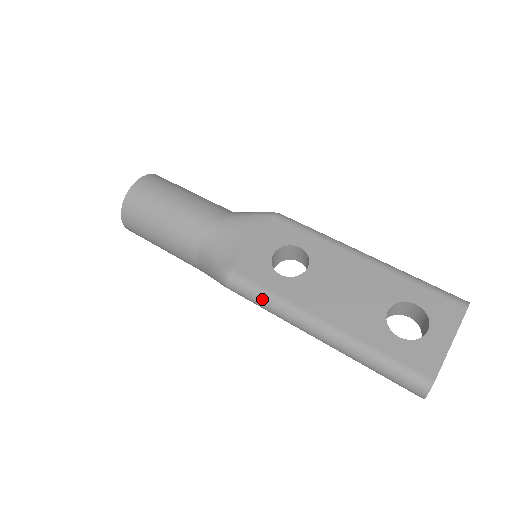
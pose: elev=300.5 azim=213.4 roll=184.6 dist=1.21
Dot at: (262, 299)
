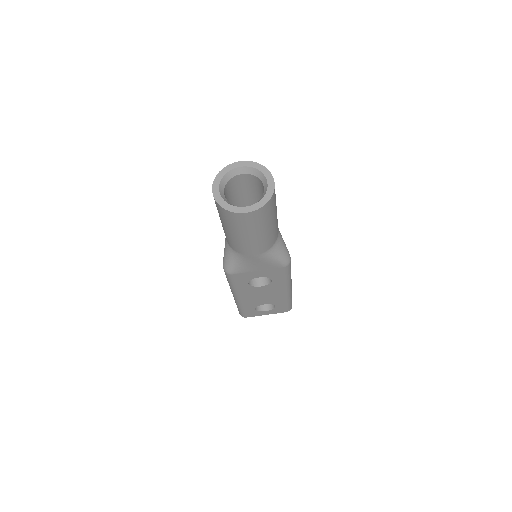
Dot at: (229, 283)
